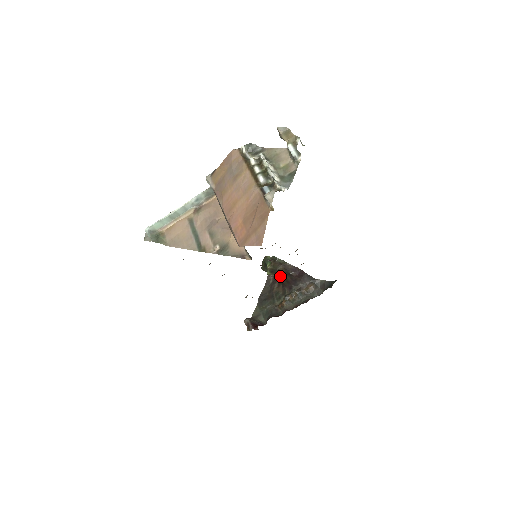
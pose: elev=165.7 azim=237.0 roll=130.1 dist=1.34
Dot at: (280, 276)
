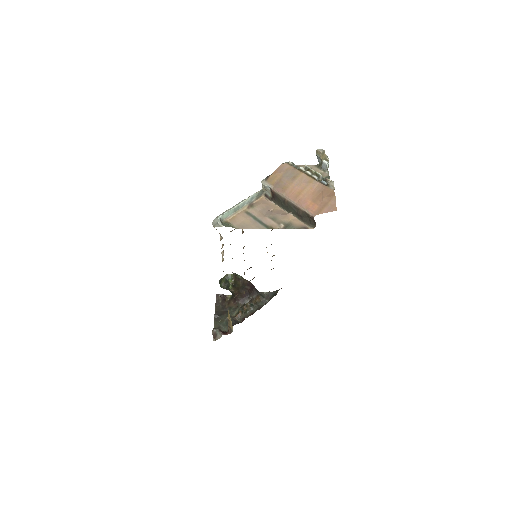
Dot at: (237, 291)
